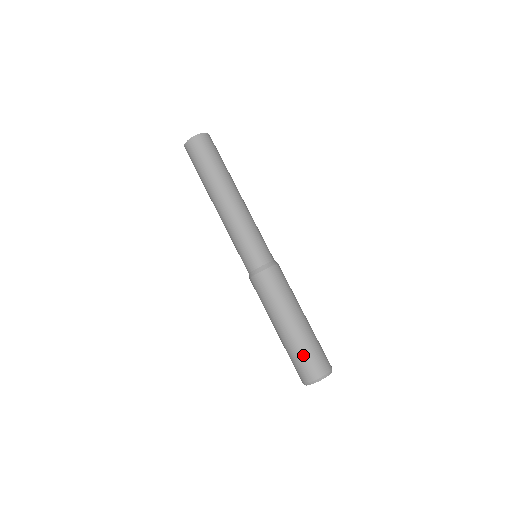
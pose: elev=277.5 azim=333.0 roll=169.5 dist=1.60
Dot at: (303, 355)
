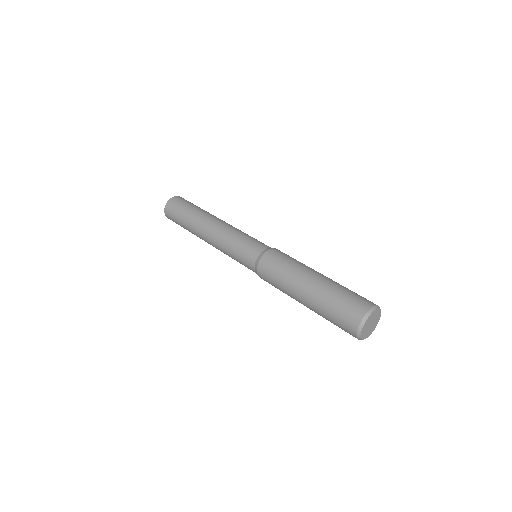
Dot at: (347, 291)
